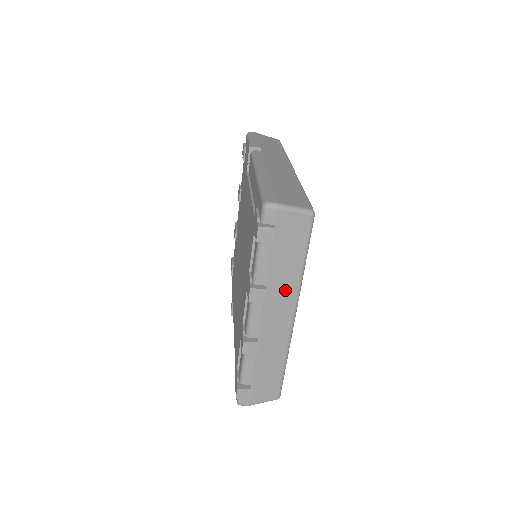
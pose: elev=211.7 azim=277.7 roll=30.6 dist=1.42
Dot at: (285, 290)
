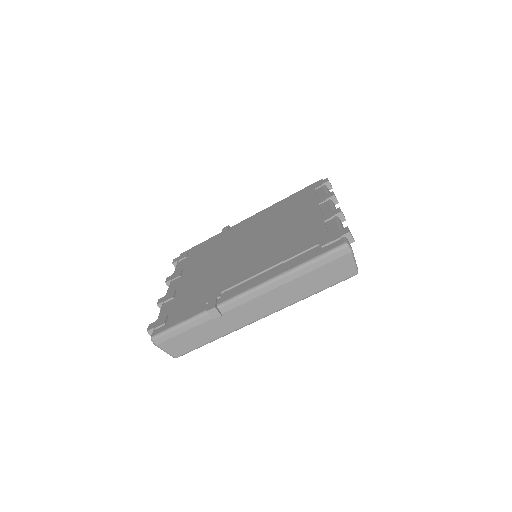
Dot at: occluded
